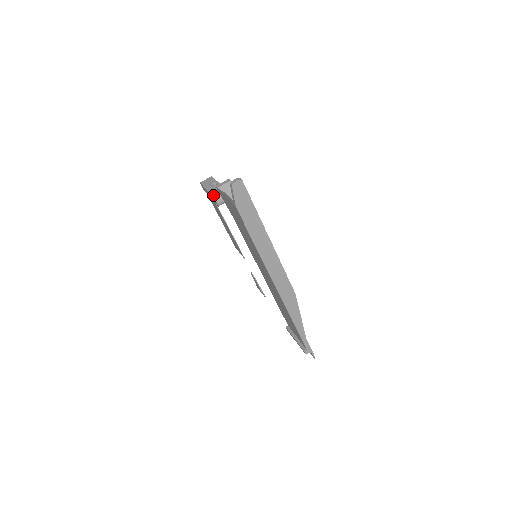
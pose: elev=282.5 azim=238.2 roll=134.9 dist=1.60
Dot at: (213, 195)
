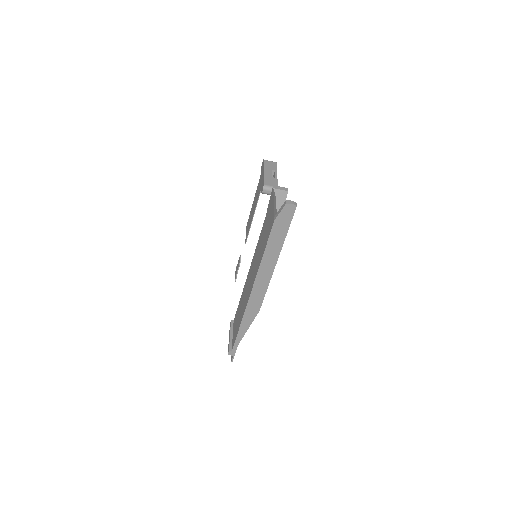
Dot at: (265, 181)
